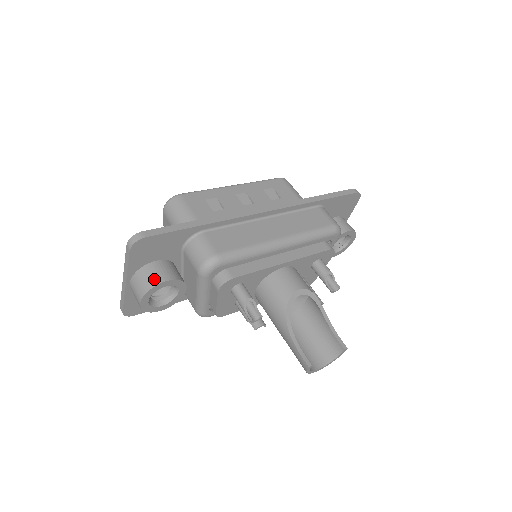
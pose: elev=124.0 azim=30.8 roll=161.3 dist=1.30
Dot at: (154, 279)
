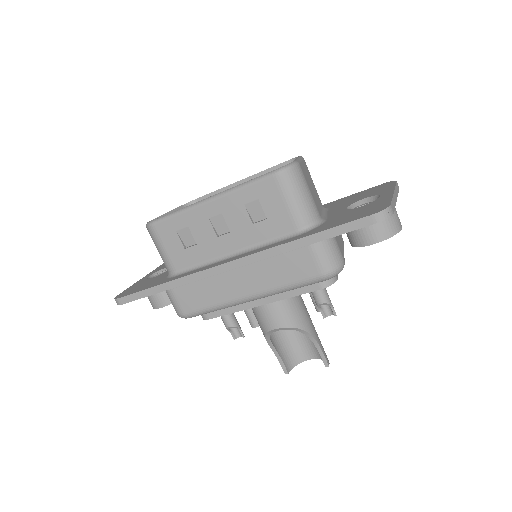
Dot at: (153, 303)
